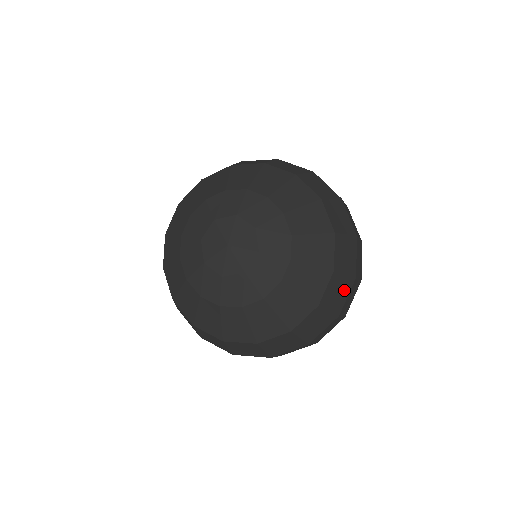
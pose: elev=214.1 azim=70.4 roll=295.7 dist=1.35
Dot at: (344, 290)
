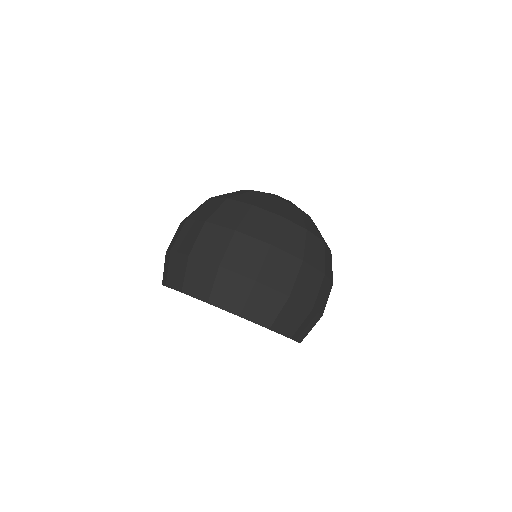
Dot at: (329, 272)
